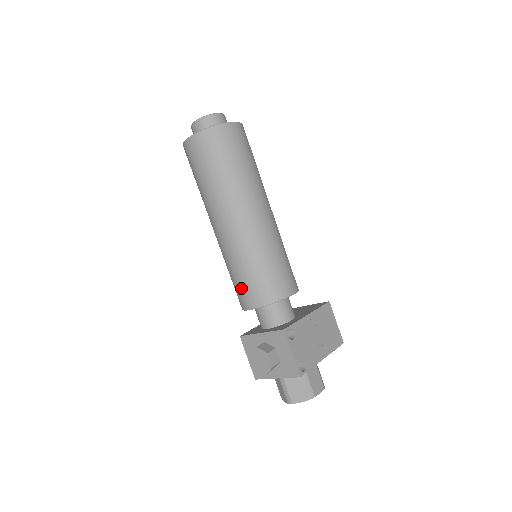
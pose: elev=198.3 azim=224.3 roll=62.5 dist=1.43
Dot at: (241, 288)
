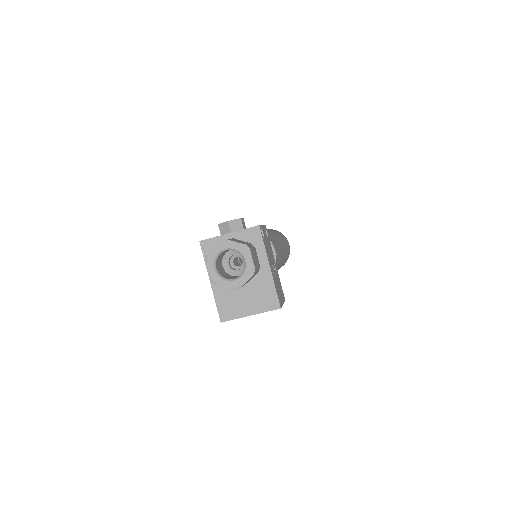
Dot at: occluded
